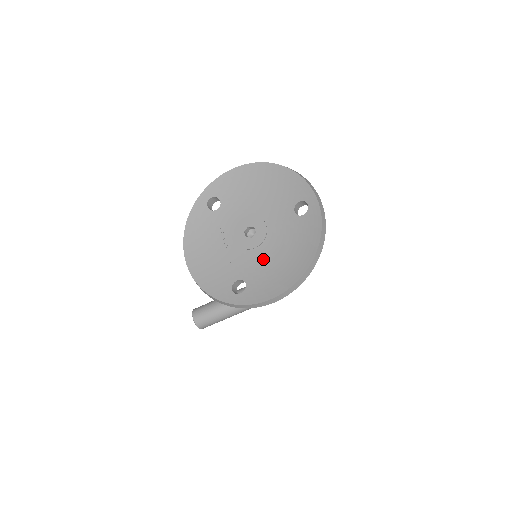
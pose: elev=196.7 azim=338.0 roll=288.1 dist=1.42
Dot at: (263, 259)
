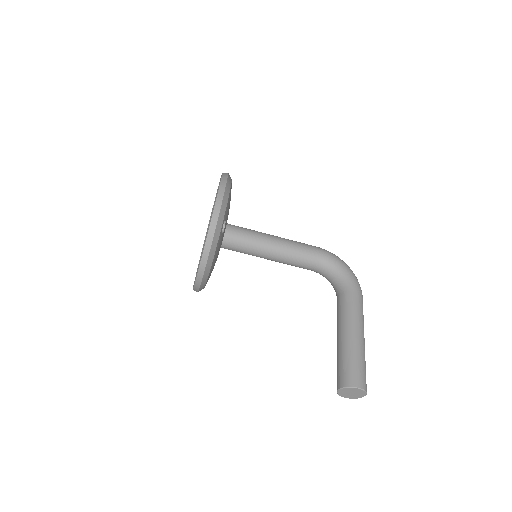
Dot at: occluded
